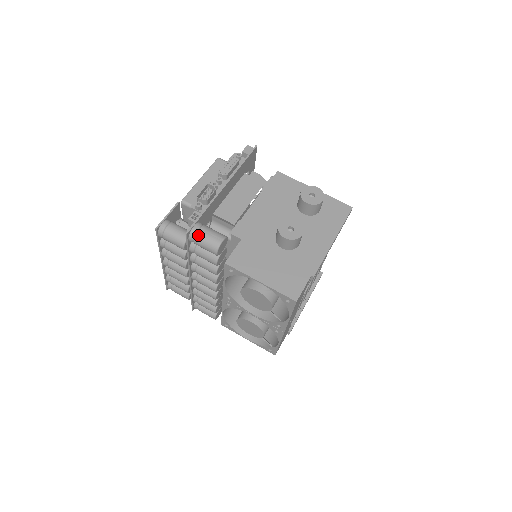
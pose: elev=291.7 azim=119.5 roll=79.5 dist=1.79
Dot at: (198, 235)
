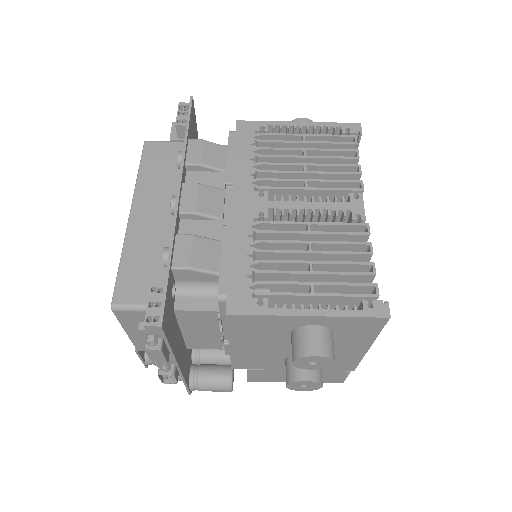
Dot at: occluded
